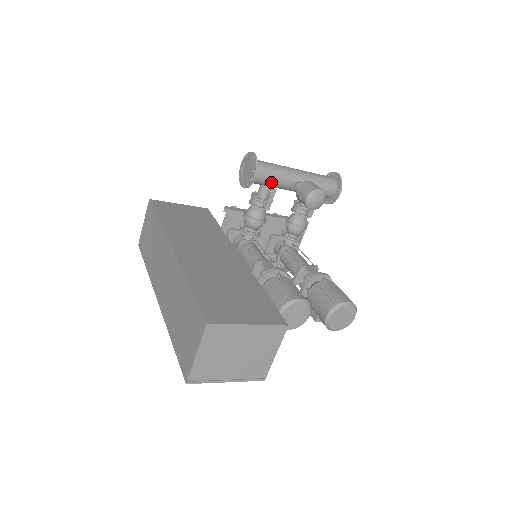
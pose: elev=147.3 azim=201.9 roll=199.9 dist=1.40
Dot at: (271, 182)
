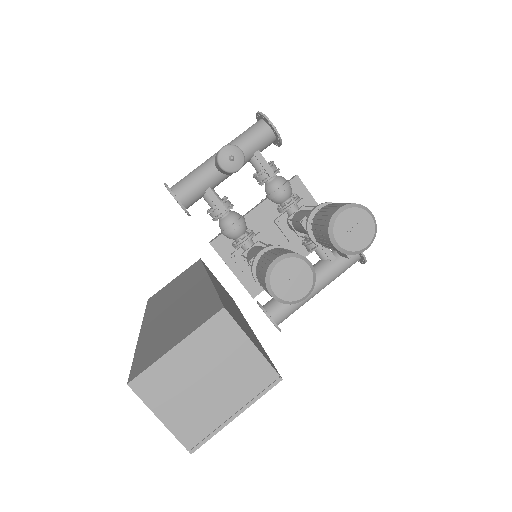
Dot at: (202, 187)
